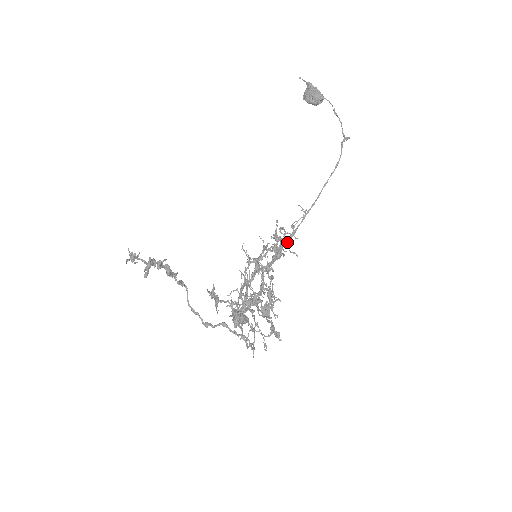
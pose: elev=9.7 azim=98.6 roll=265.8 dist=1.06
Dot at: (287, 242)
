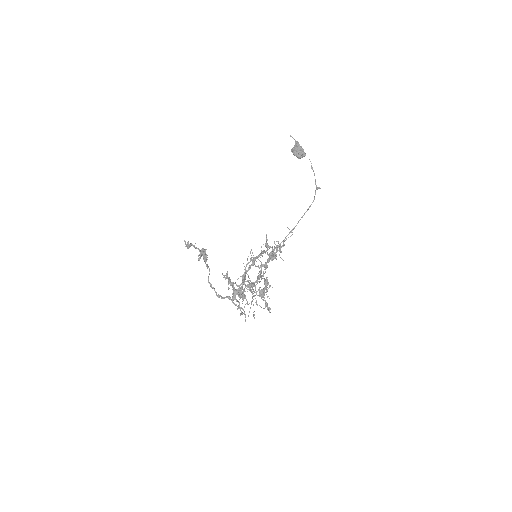
Dot at: (280, 251)
